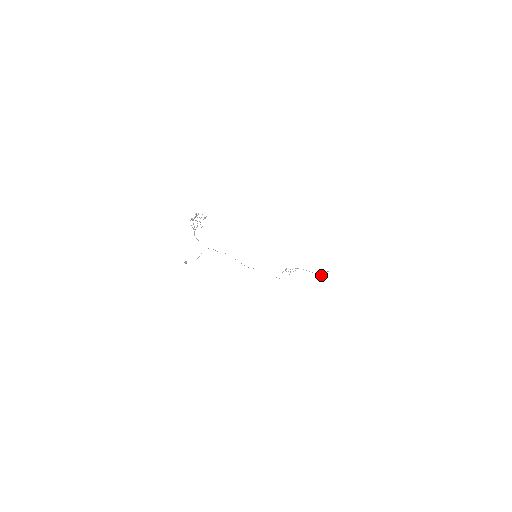
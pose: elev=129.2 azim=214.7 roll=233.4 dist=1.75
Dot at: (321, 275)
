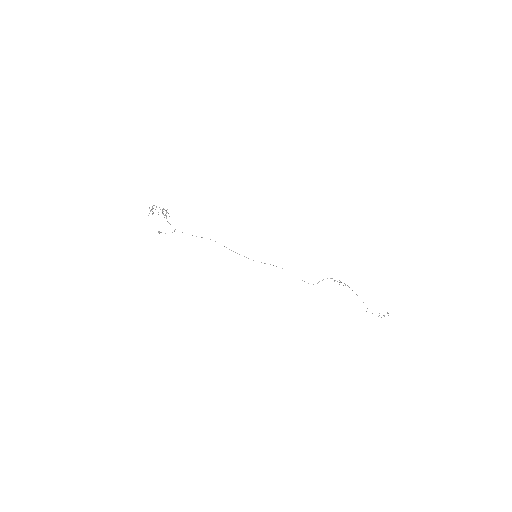
Dot at: occluded
